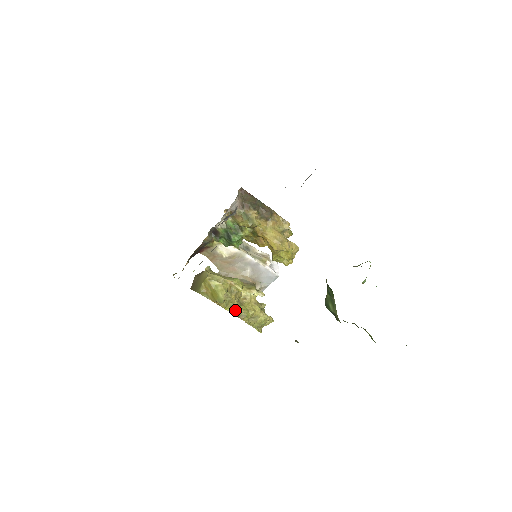
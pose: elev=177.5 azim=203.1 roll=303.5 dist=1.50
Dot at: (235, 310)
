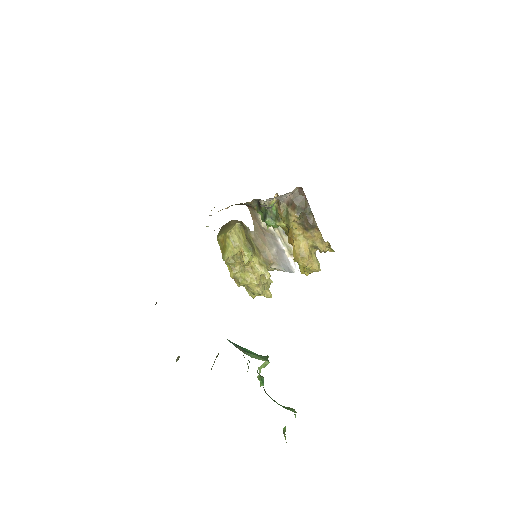
Dot at: (233, 272)
